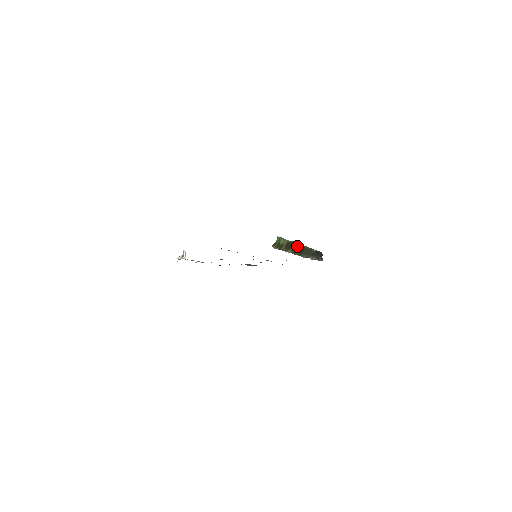
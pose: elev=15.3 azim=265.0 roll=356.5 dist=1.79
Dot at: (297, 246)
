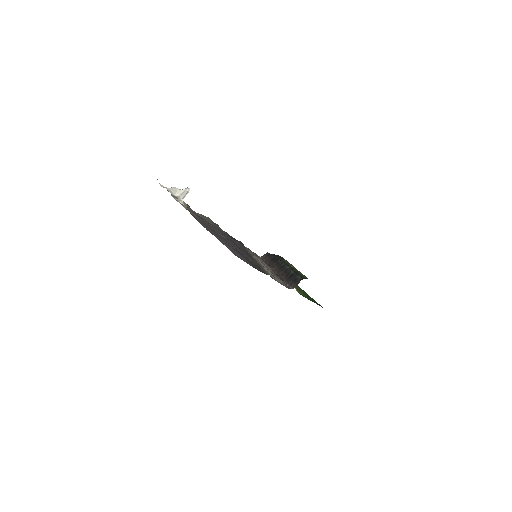
Dot at: occluded
